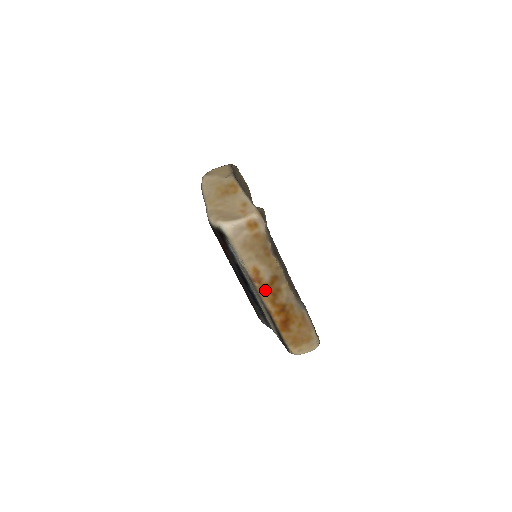
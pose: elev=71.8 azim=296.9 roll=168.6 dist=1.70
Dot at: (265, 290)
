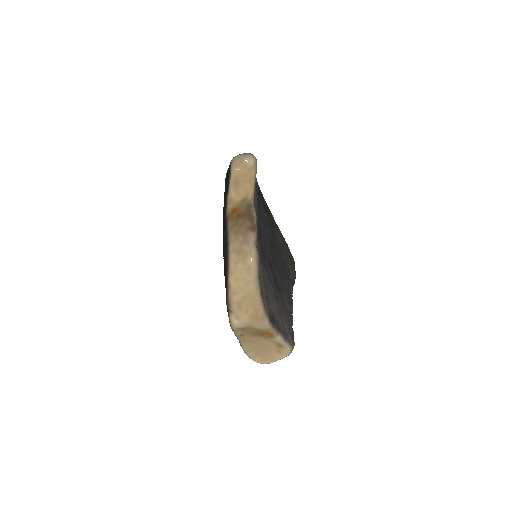
Dot at: occluded
